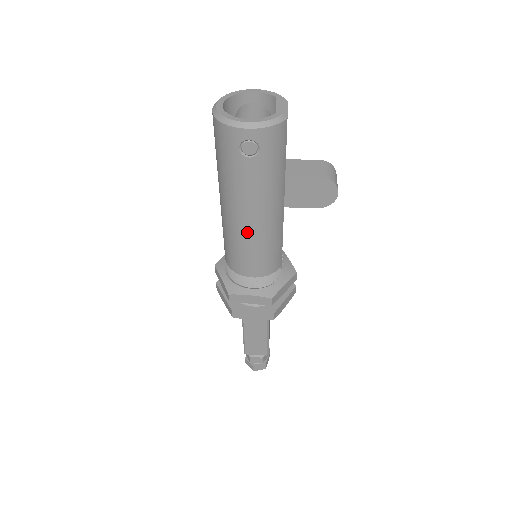
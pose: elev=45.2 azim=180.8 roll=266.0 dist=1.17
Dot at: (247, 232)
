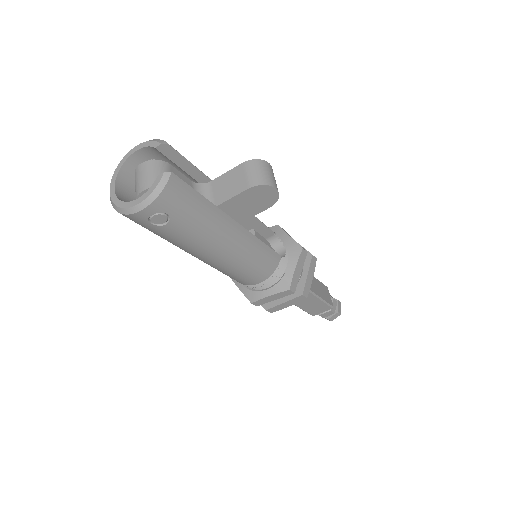
Dot at: (222, 263)
